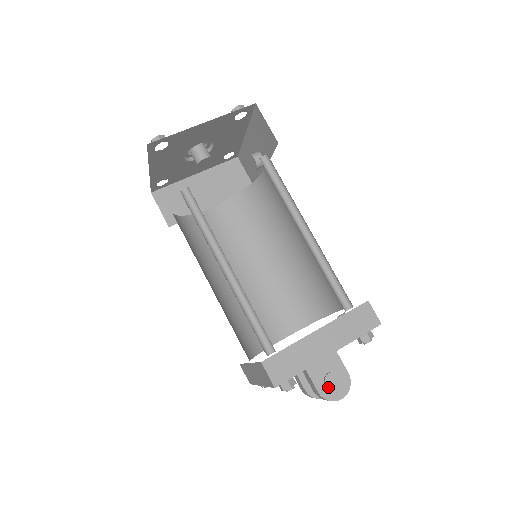
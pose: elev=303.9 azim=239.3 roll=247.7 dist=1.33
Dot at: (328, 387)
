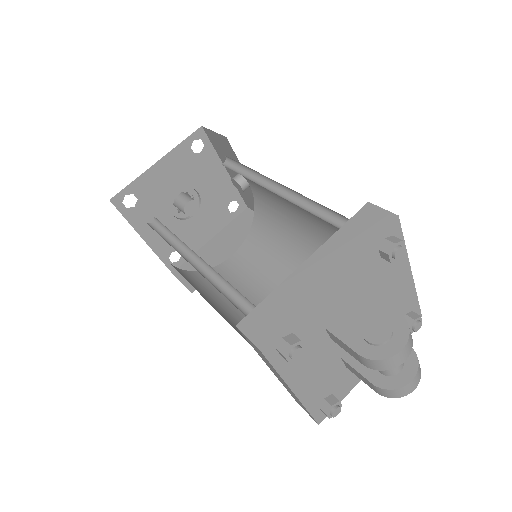
Dot at: (370, 340)
